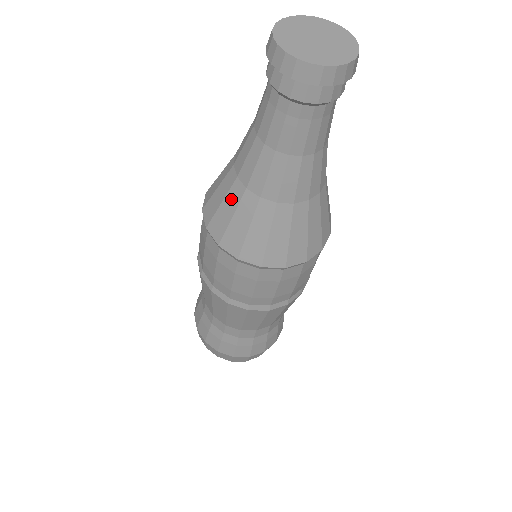
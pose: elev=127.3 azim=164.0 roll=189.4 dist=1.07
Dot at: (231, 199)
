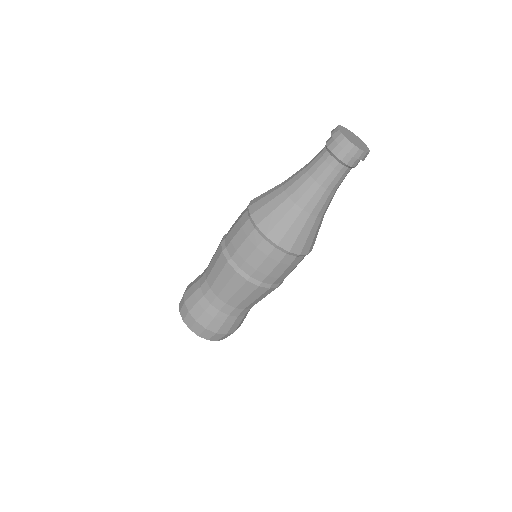
Dot at: (290, 217)
